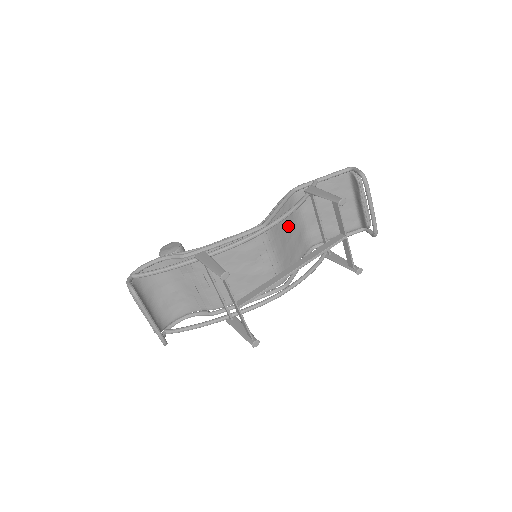
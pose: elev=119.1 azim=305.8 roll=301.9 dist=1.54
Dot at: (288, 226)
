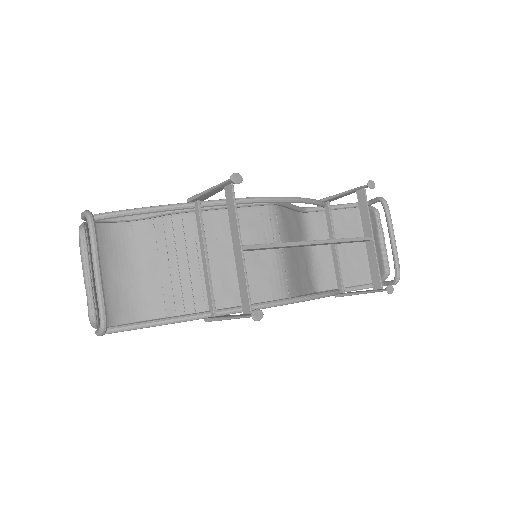
Dot at: (296, 240)
